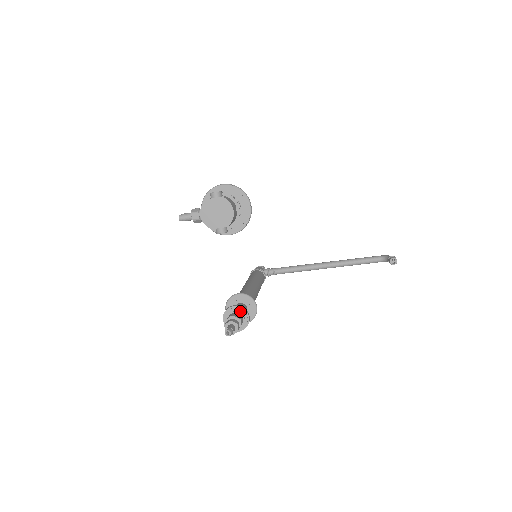
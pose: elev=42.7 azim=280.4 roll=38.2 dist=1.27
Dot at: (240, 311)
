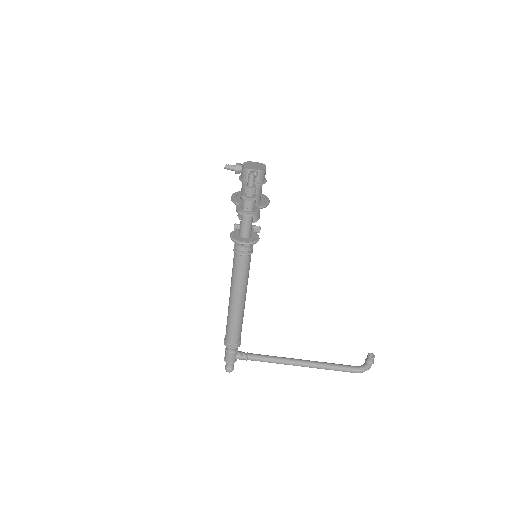
Dot at: occluded
